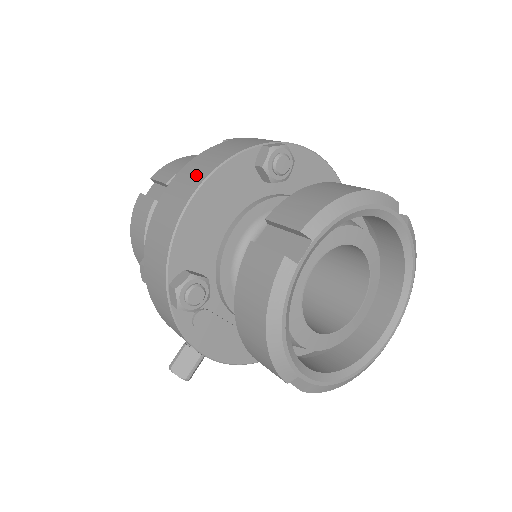
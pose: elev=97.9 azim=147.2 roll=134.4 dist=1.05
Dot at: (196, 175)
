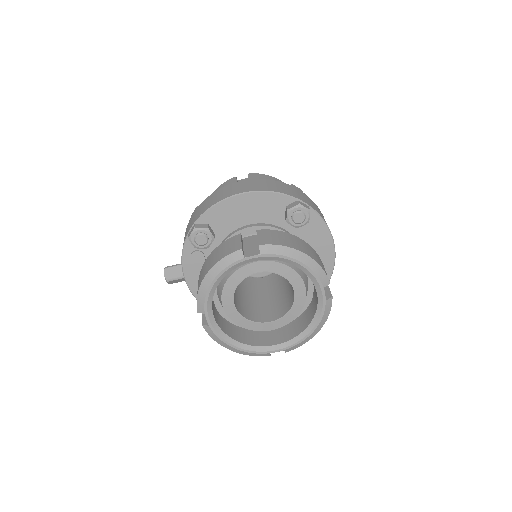
Dot at: (254, 186)
